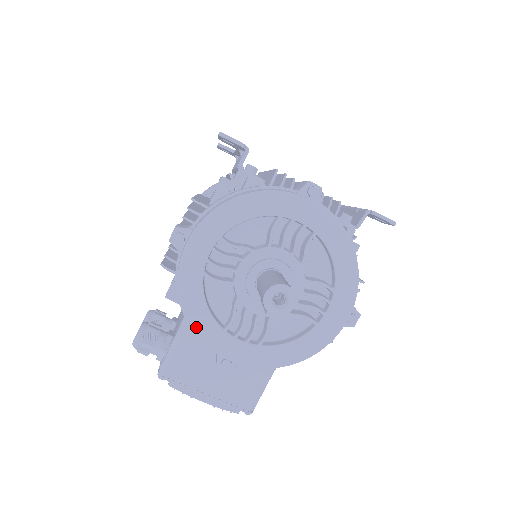
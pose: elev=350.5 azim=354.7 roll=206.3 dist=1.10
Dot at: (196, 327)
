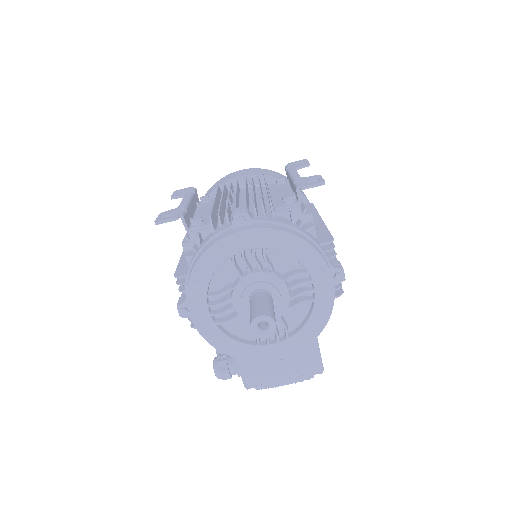
Dot at: (238, 356)
